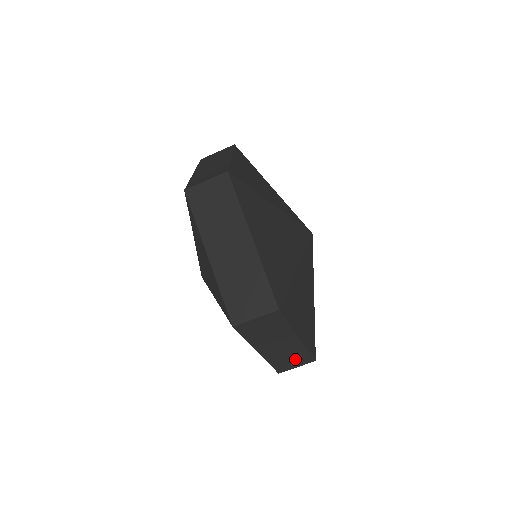
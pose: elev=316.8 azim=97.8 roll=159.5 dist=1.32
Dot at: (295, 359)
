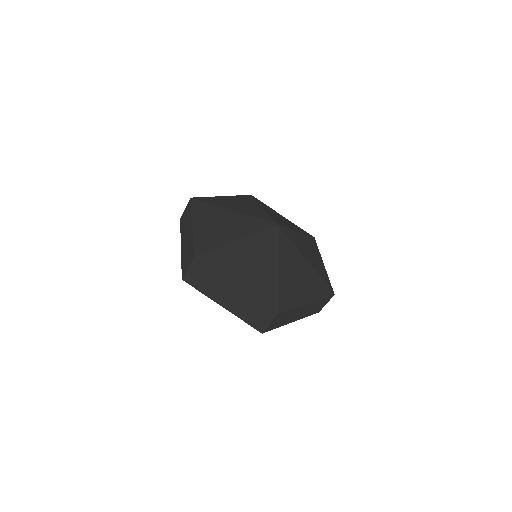
Dot at: occluded
